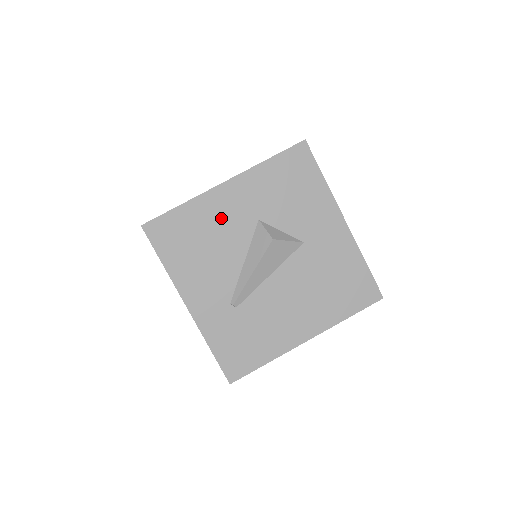
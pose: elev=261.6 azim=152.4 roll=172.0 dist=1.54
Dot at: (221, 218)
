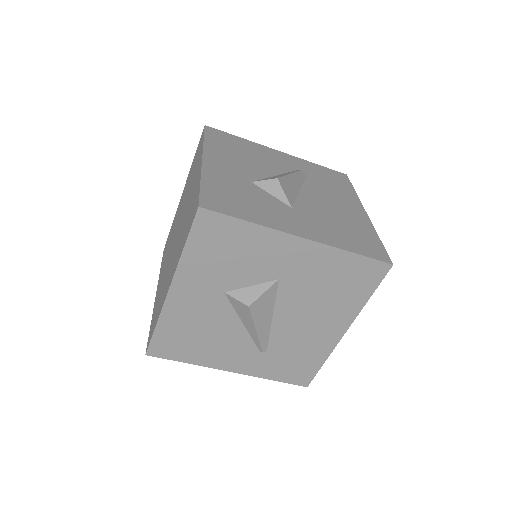
Dot at: (194, 312)
